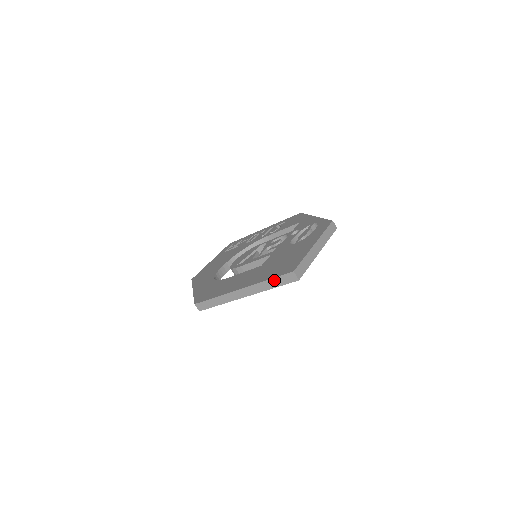
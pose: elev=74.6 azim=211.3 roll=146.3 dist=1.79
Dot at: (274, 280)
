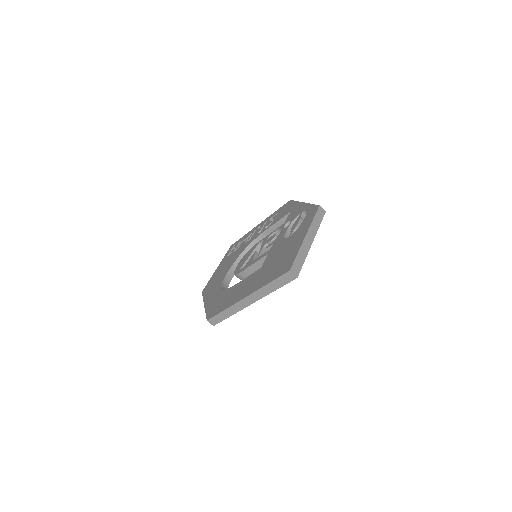
Dot at: (274, 283)
